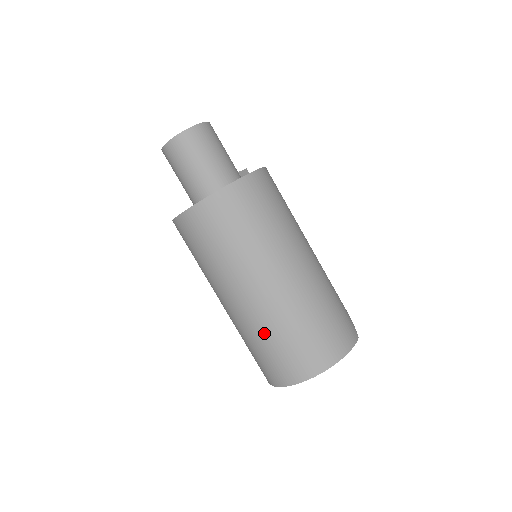
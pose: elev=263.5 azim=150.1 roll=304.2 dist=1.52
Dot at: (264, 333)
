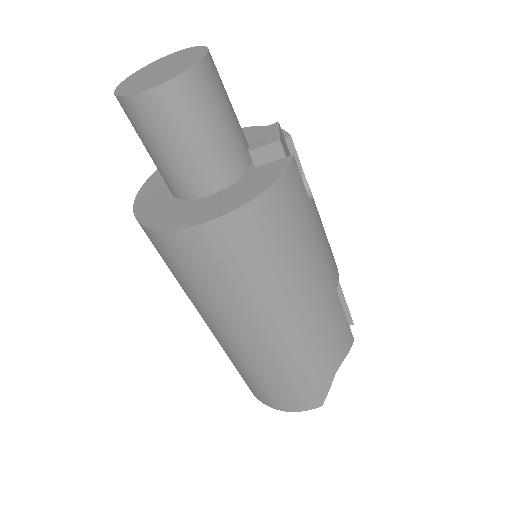
Dot at: occluded
